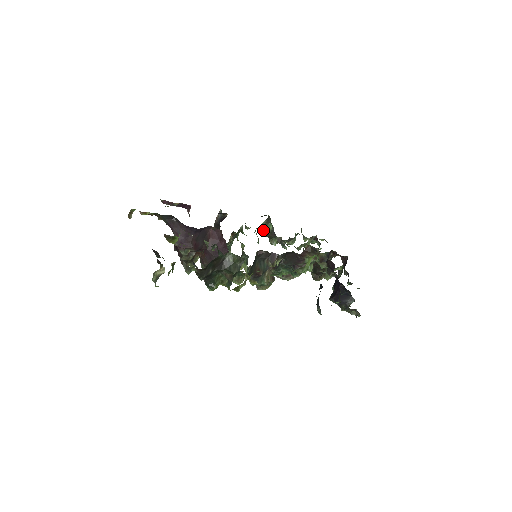
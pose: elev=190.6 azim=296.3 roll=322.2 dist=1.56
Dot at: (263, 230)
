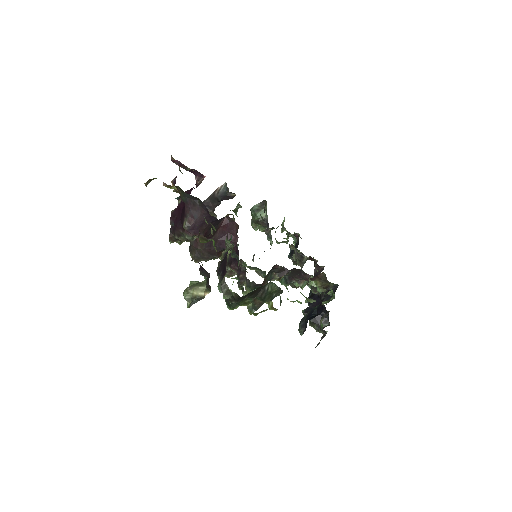
Dot at: (253, 213)
